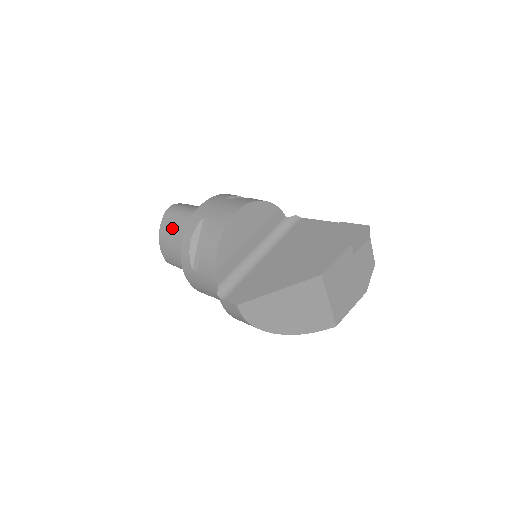
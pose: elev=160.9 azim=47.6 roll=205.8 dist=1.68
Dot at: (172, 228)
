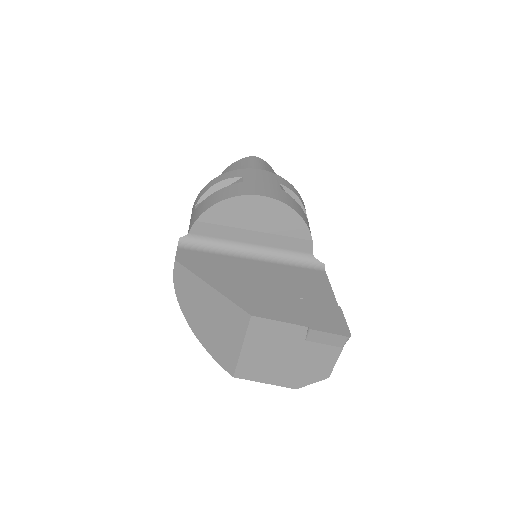
Dot at: occluded
